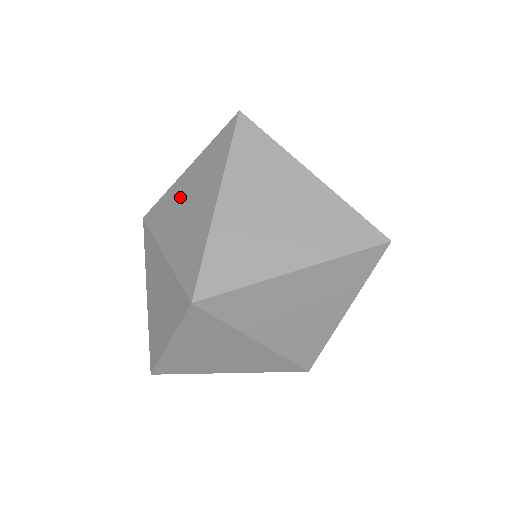
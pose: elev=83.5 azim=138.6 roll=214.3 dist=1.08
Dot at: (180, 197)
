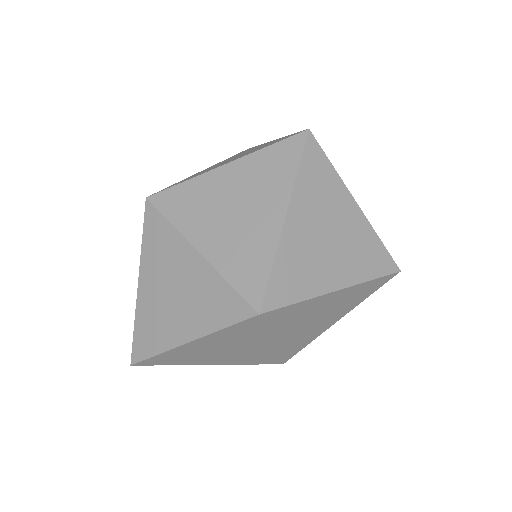
Dot at: (219, 193)
